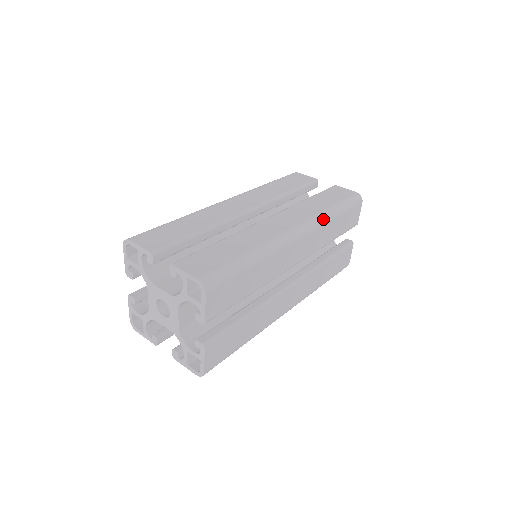
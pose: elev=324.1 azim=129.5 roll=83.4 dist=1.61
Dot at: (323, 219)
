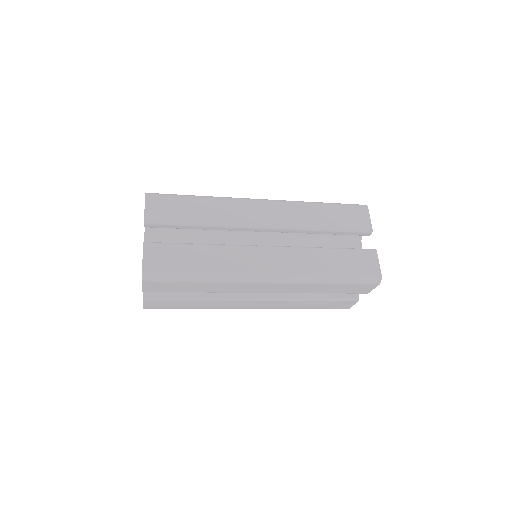
Dot at: (309, 280)
